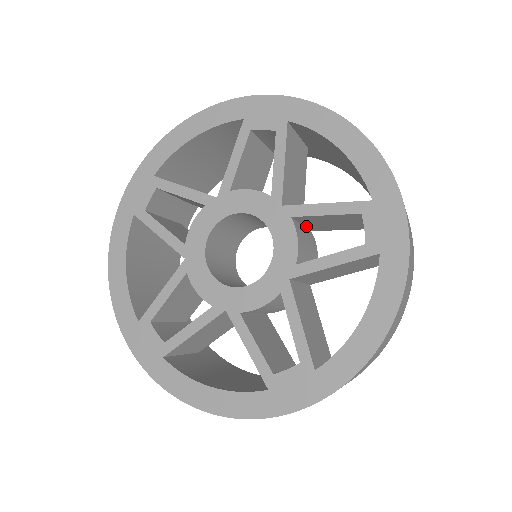
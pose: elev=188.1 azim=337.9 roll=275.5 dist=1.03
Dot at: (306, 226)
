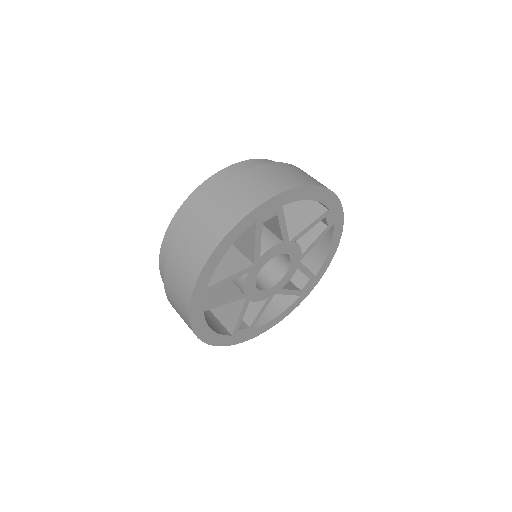
Dot at: occluded
